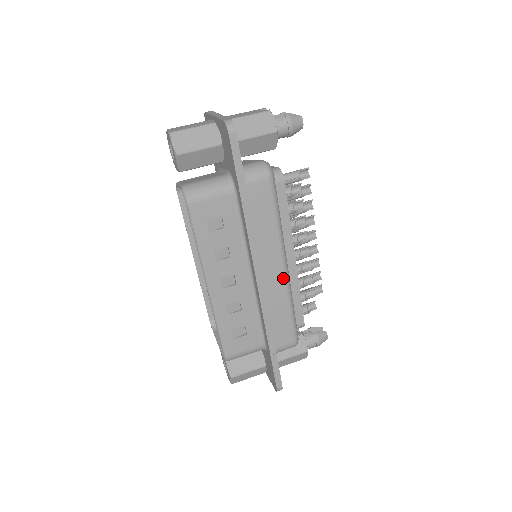
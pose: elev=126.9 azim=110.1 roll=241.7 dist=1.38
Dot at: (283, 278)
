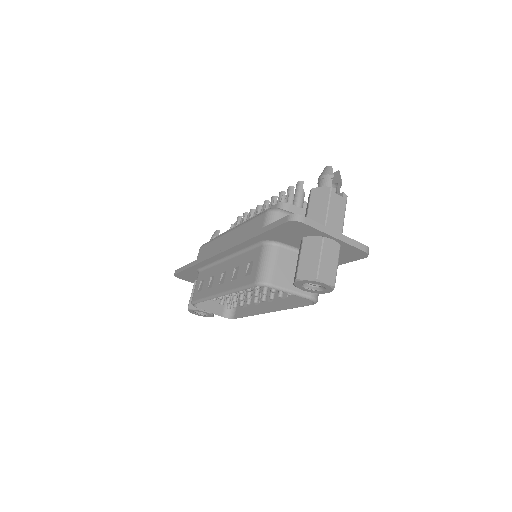
Dot at: occluded
